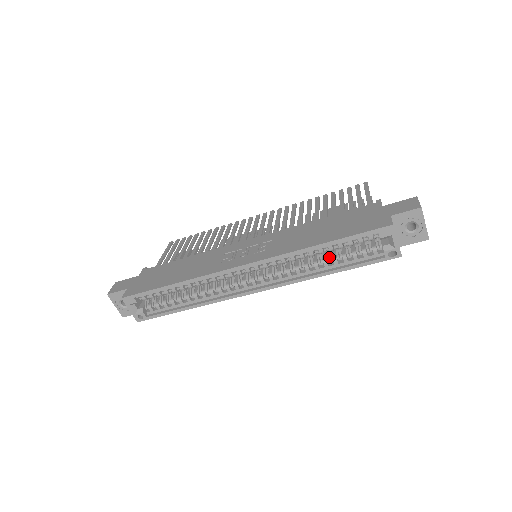
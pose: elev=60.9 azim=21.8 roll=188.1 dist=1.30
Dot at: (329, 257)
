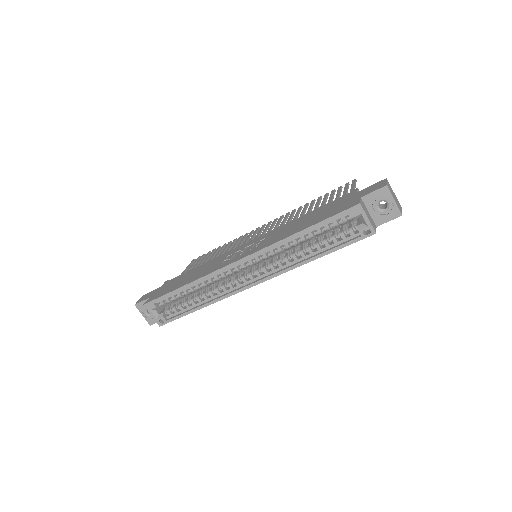
Dot at: occluded
